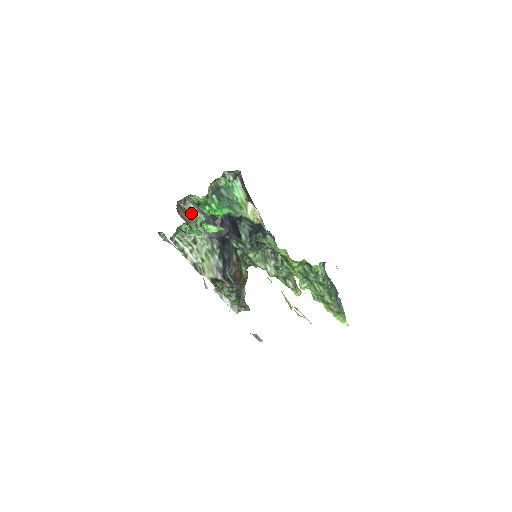
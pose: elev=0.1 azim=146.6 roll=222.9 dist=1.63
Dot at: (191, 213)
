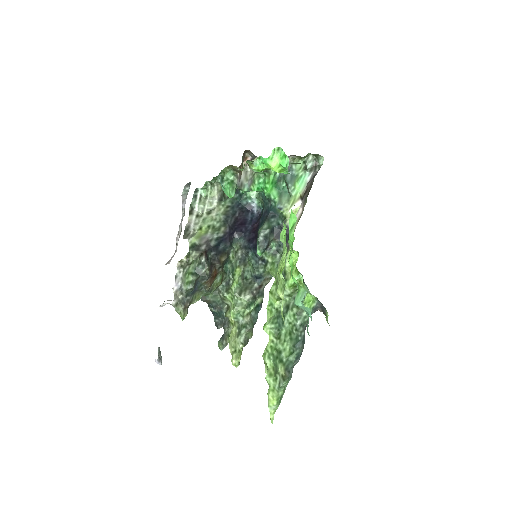
Dot at: (243, 175)
